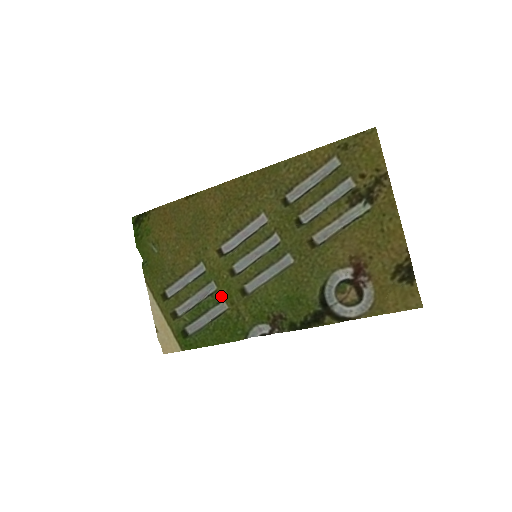
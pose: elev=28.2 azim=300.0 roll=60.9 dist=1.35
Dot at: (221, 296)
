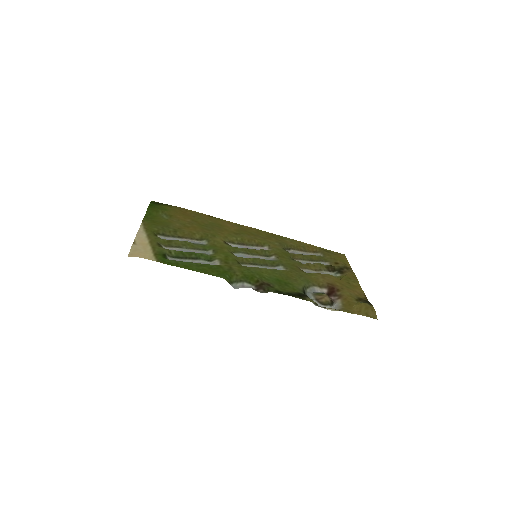
Dot at: (216, 257)
